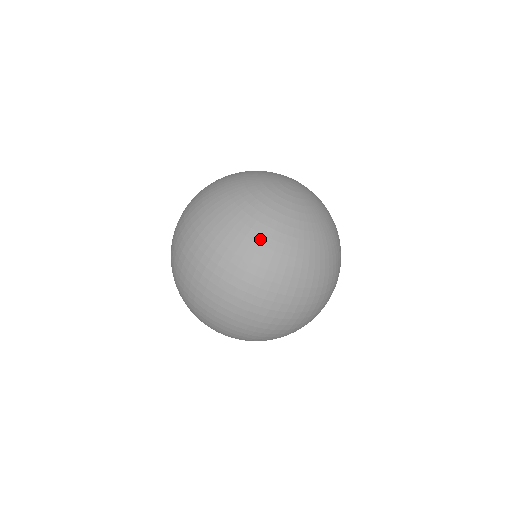
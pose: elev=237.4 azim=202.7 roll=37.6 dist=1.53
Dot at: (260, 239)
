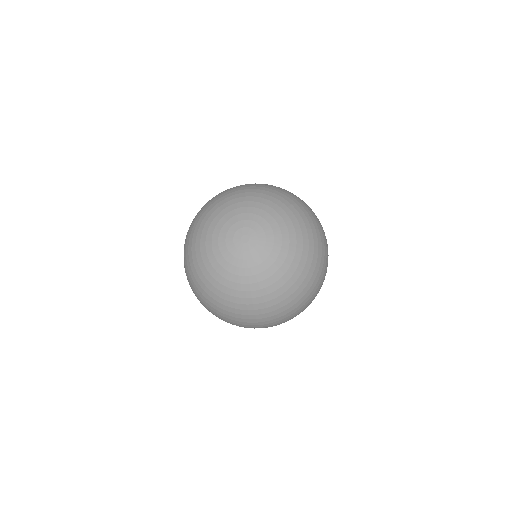
Dot at: (281, 298)
